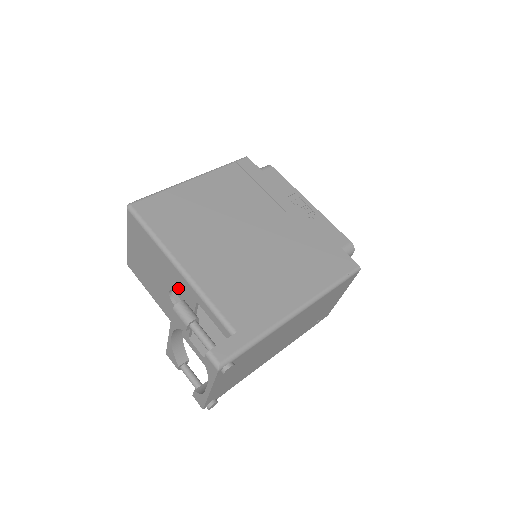
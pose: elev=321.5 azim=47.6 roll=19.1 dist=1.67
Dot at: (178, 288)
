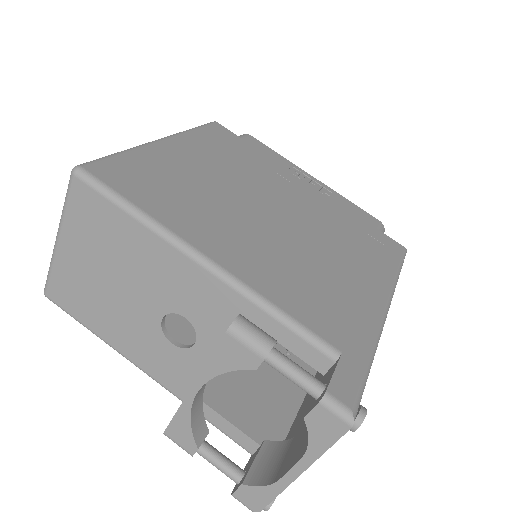
Dot at: (194, 304)
